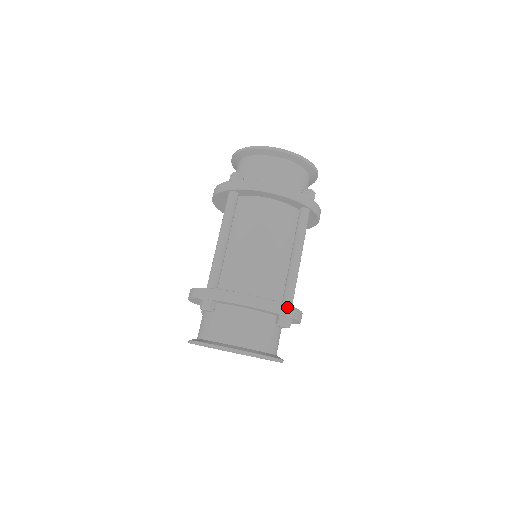
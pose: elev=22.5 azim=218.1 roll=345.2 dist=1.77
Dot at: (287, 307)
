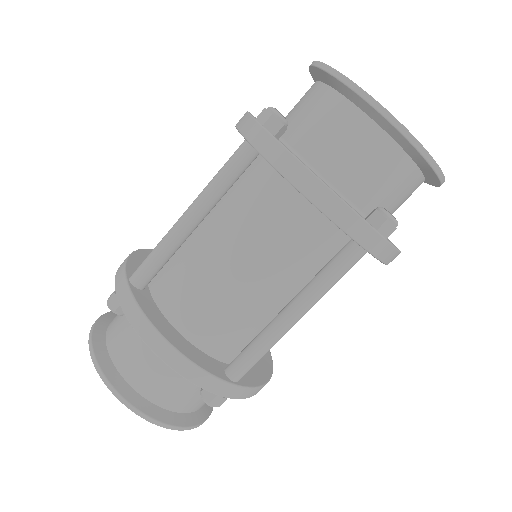
Dot at: (223, 384)
